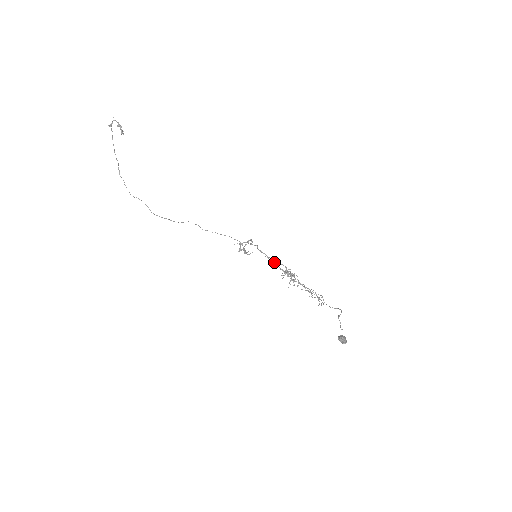
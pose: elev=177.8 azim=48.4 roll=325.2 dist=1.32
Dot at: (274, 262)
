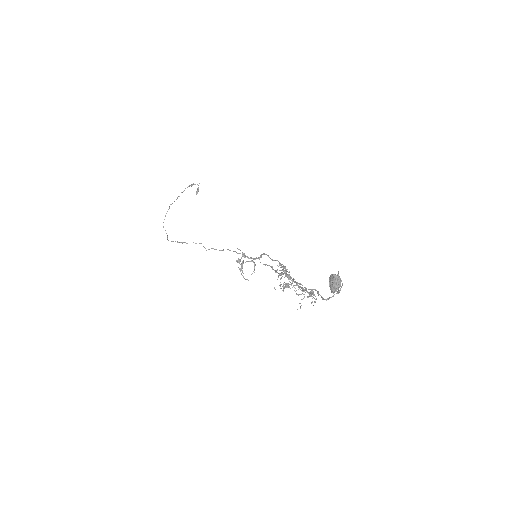
Dot at: occluded
